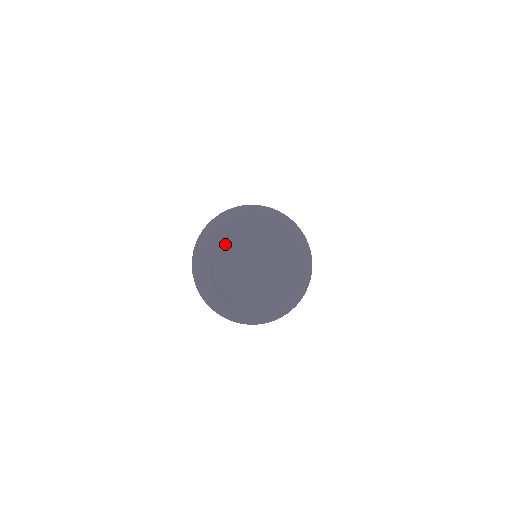
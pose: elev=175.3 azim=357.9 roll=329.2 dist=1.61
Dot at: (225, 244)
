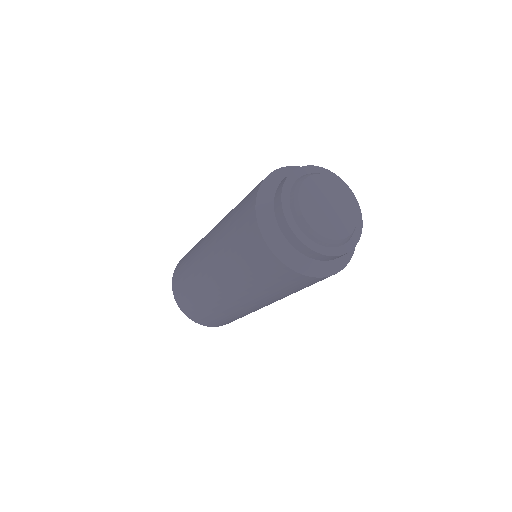
Dot at: (299, 198)
